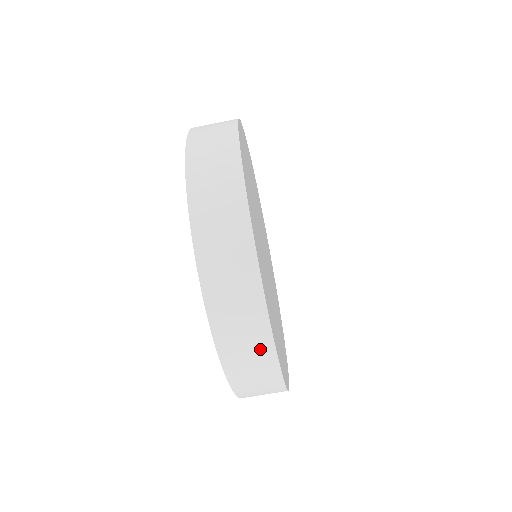
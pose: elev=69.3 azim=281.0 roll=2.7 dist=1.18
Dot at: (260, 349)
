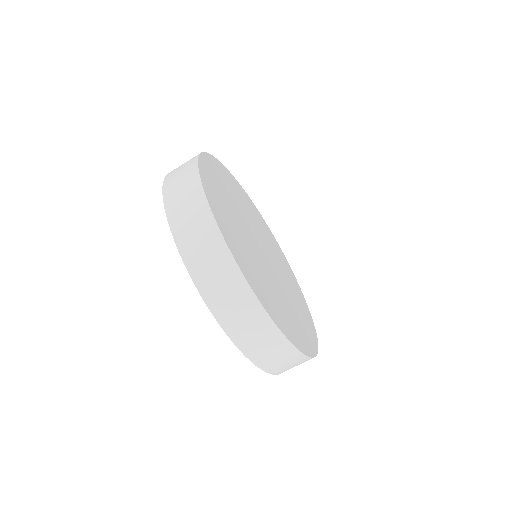
Dot at: (222, 263)
